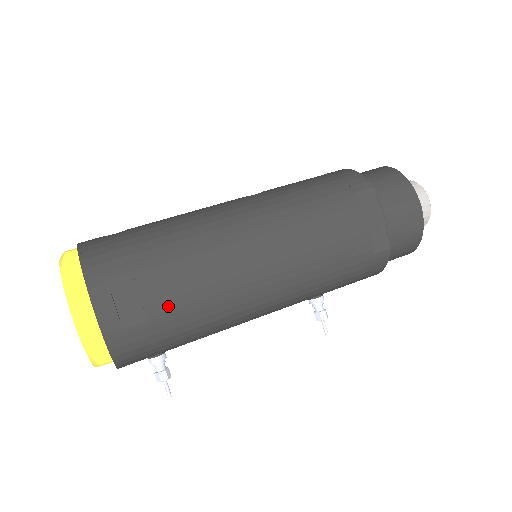
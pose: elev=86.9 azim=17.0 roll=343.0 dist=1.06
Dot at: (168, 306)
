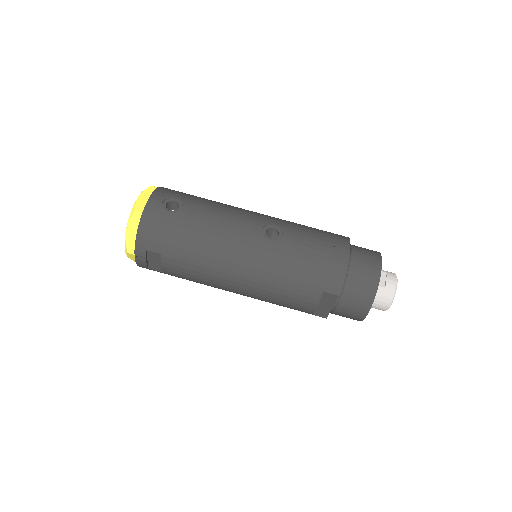
Dot at: (175, 274)
